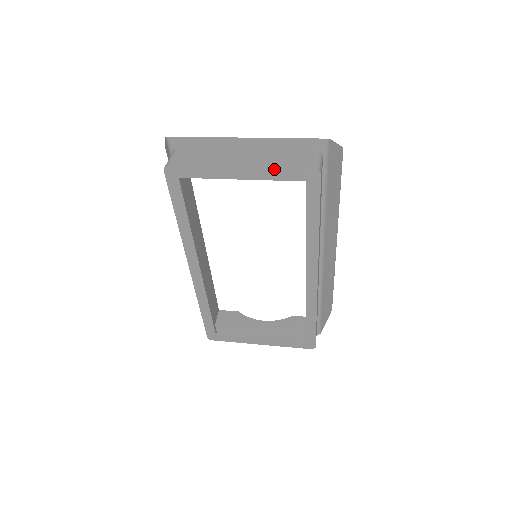
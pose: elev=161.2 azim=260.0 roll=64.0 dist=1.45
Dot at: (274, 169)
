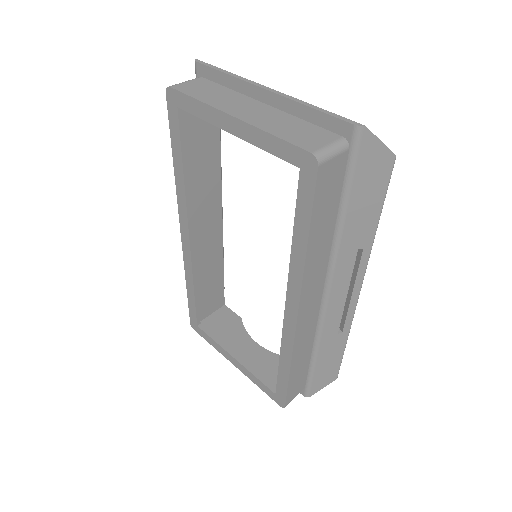
Dot at: (267, 134)
